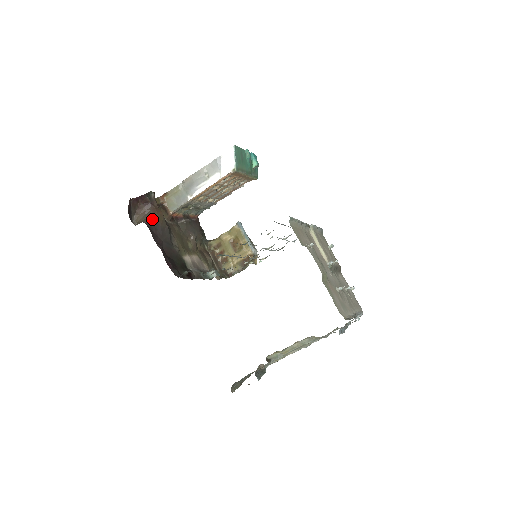
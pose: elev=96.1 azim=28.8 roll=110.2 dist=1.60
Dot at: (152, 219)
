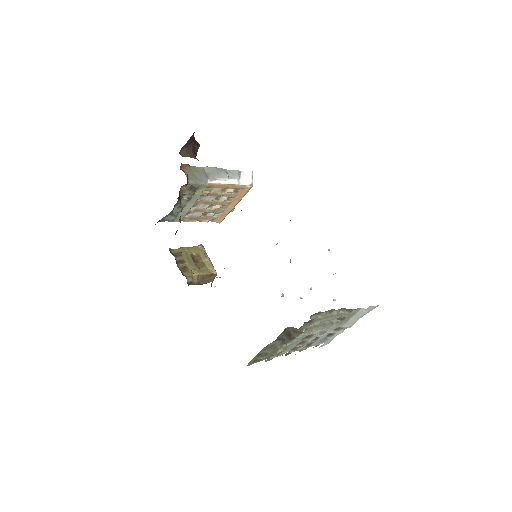
Dot at: occluded
